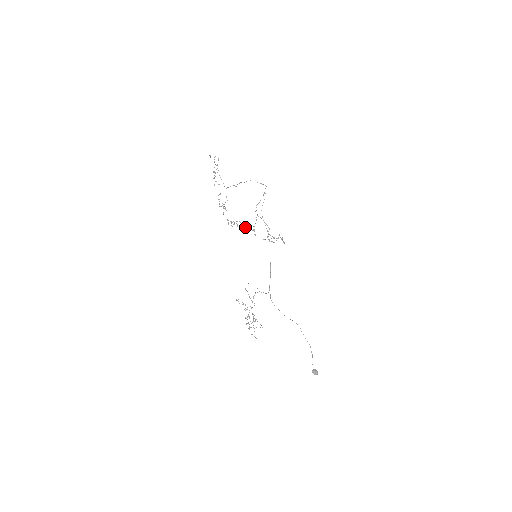
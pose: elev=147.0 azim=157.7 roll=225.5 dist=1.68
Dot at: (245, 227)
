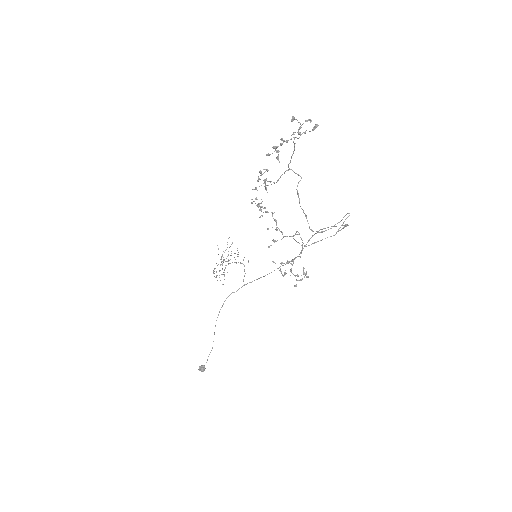
Dot at: (267, 228)
